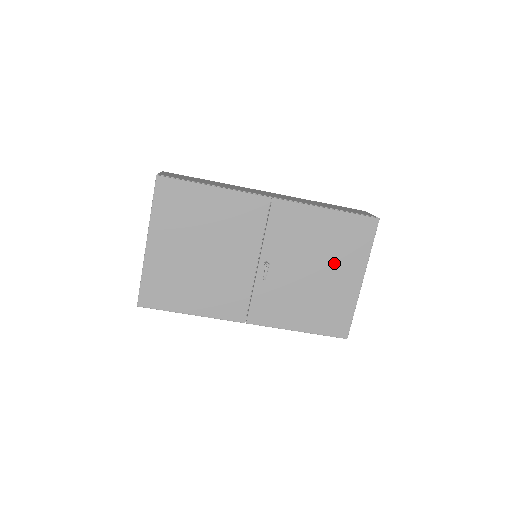
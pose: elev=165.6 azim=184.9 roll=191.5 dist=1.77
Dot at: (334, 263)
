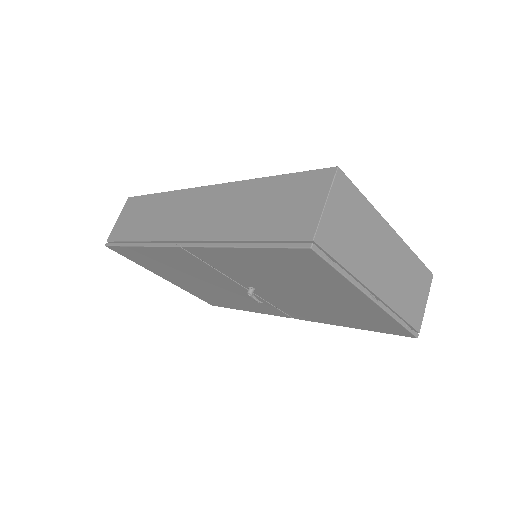
Dot at: (314, 287)
